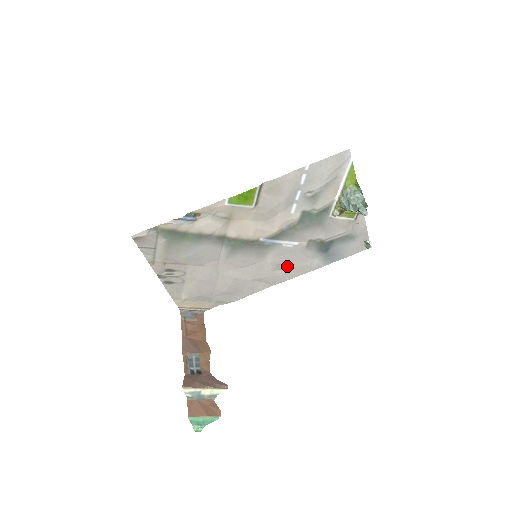
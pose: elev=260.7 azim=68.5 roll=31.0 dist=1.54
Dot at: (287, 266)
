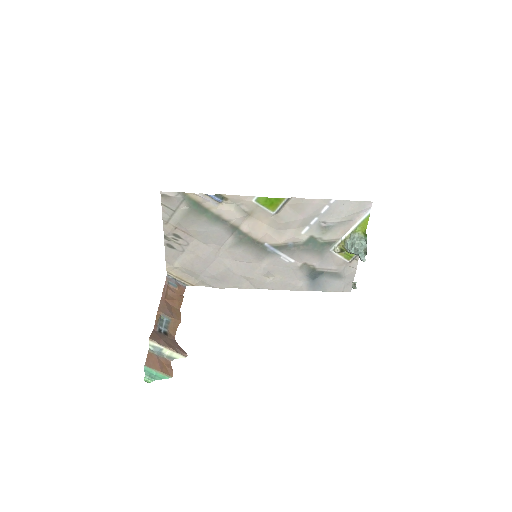
Dot at: (276, 277)
